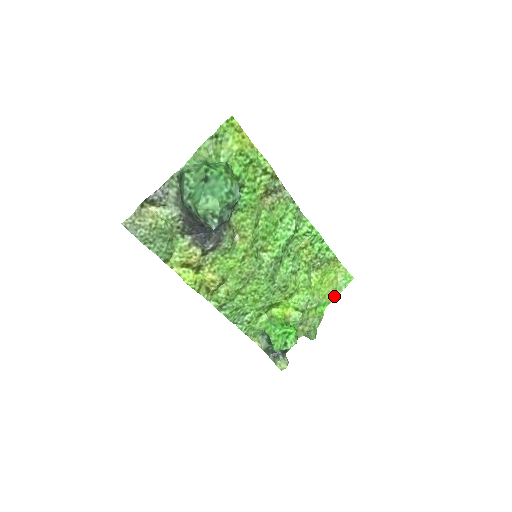
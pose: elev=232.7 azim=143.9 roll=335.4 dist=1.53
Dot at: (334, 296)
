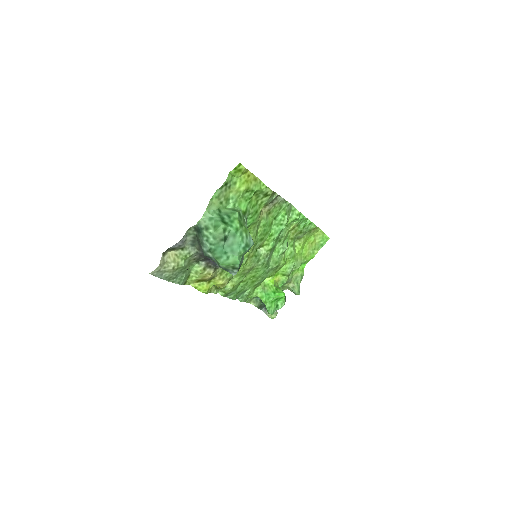
Dot at: (313, 255)
